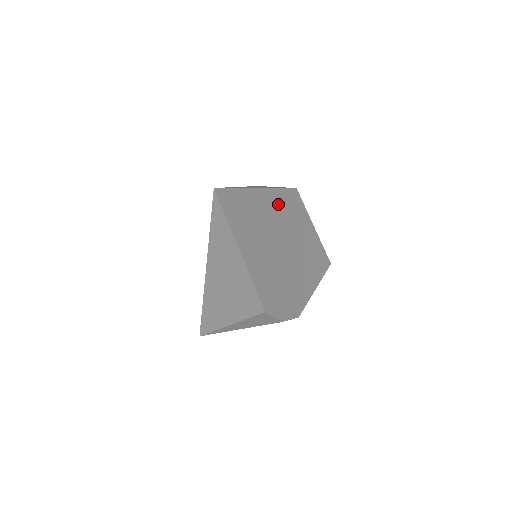
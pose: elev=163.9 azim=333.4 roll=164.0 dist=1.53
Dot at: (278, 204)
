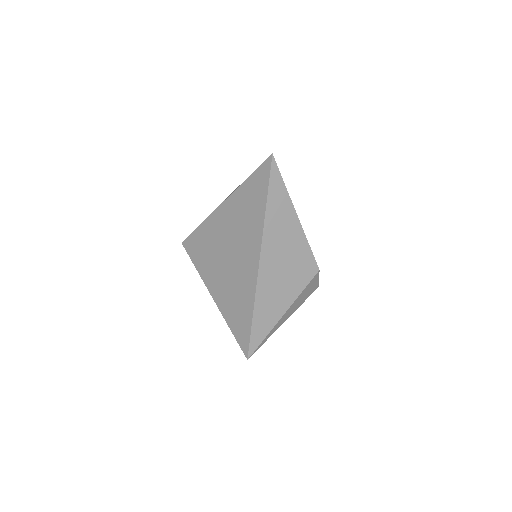
Dot at: occluded
